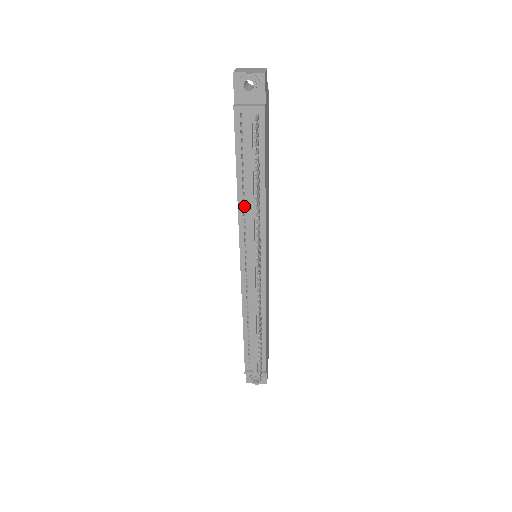
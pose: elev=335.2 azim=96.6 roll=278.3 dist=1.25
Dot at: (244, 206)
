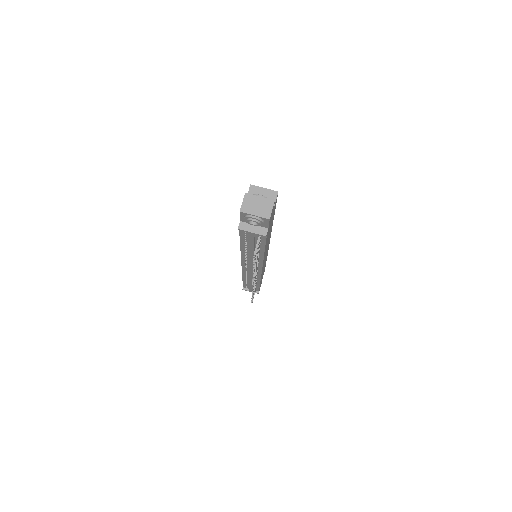
Dot at: occluded
